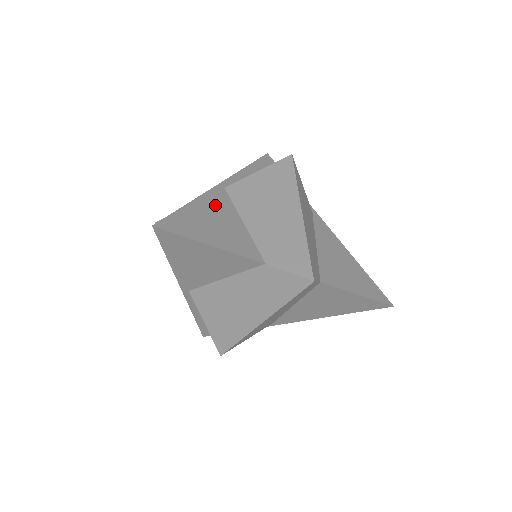
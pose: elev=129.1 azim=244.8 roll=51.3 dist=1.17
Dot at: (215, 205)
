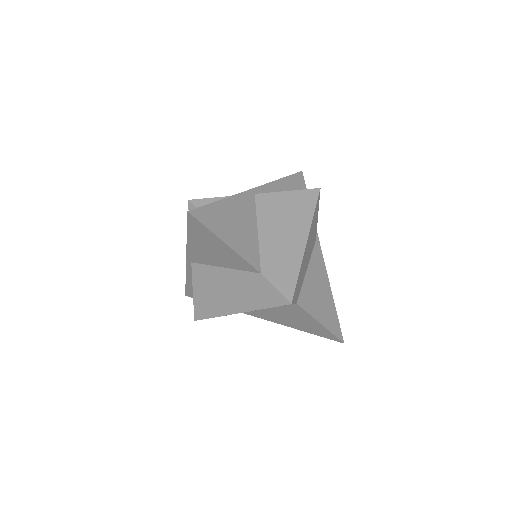
Dot at: (242, 208)
